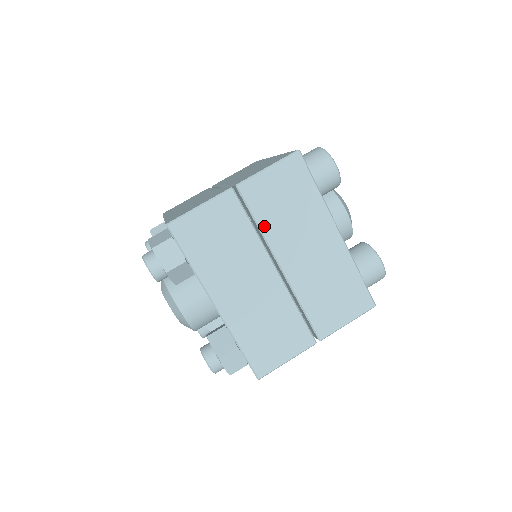
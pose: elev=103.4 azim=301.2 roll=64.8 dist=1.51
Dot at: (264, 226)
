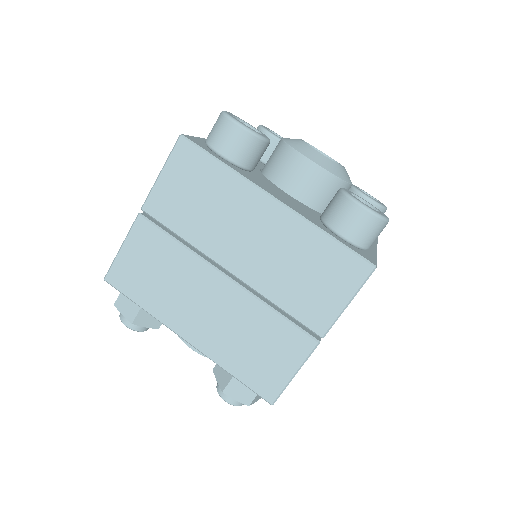
Dot at: (189, 236)
